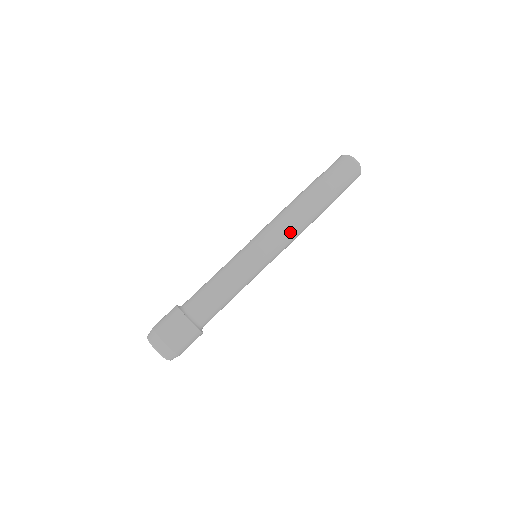
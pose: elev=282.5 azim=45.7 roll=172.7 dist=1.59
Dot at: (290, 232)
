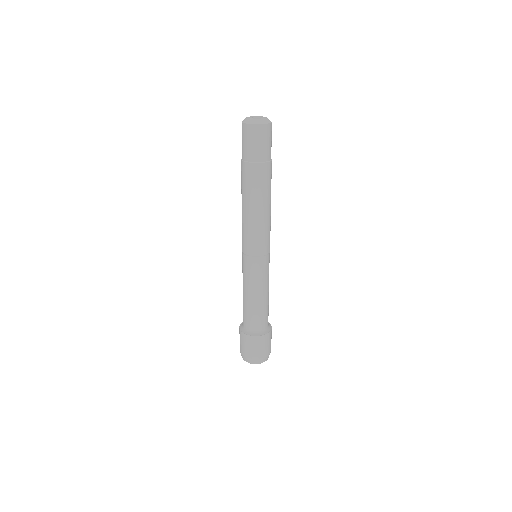
Dot at: (270, 222)
